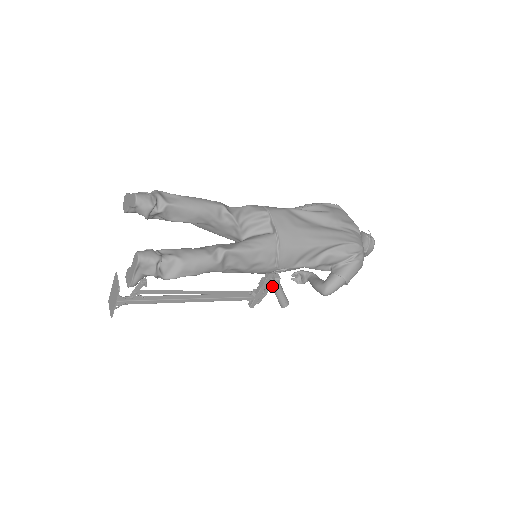
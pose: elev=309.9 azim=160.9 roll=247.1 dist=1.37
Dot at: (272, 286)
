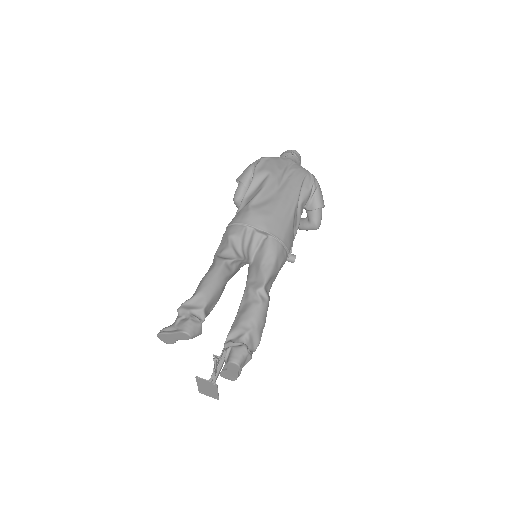
Dot at: occluded
